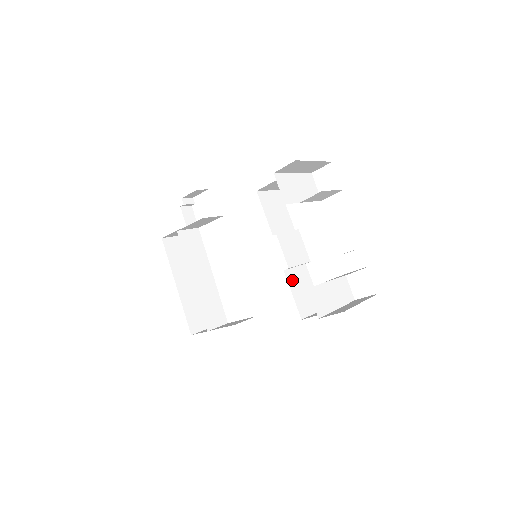
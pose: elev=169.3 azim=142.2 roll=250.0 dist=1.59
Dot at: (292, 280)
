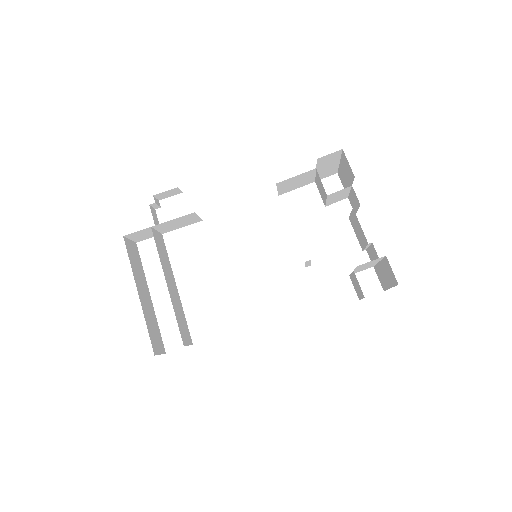
Dot at: occluded
